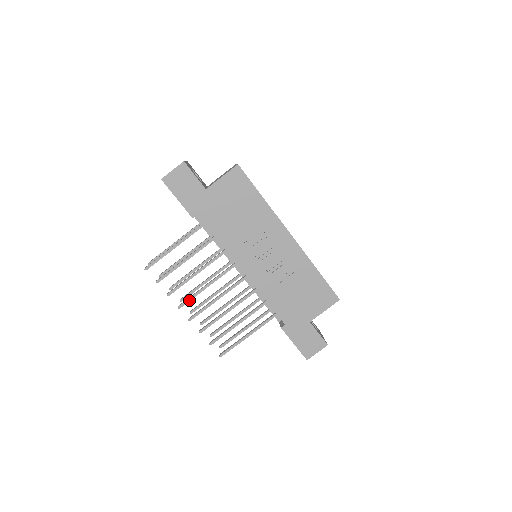
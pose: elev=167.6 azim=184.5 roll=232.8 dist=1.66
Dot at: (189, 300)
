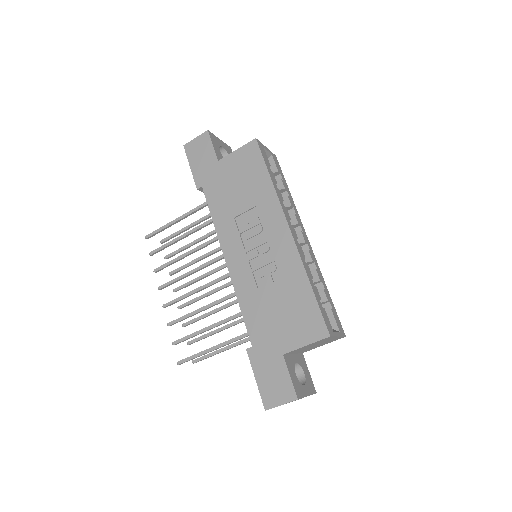
Dot at: (170, 283)
